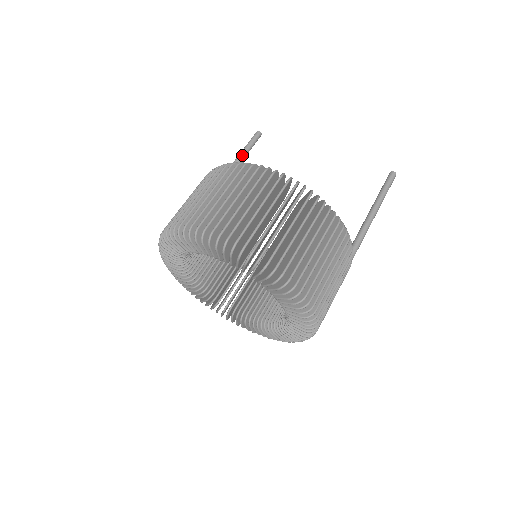
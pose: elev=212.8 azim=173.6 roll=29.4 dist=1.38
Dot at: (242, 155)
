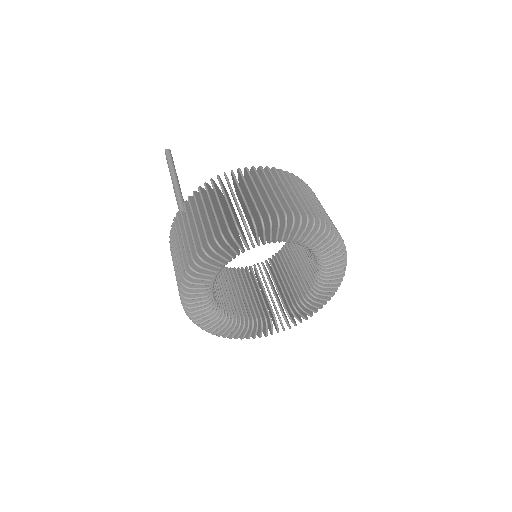
Dot at: occluded
